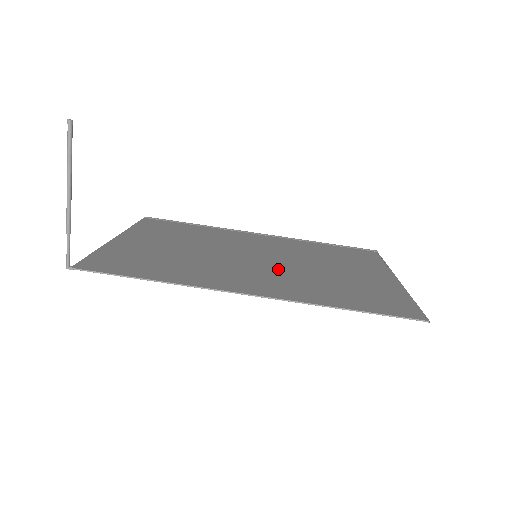
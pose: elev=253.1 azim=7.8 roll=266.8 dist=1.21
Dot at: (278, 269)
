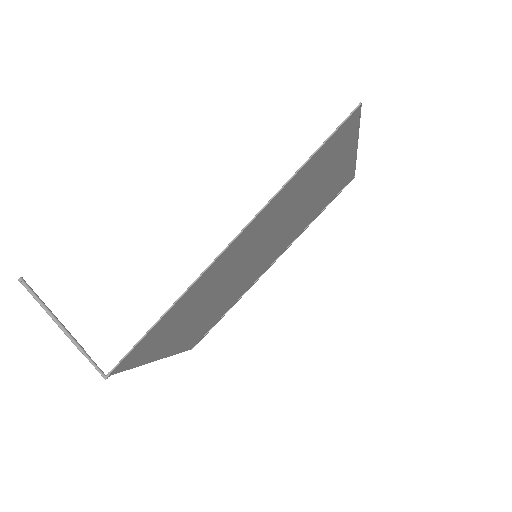
Dot at: (266, 235)
